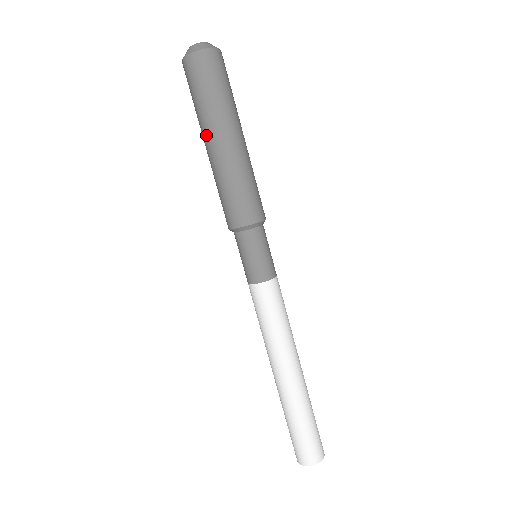
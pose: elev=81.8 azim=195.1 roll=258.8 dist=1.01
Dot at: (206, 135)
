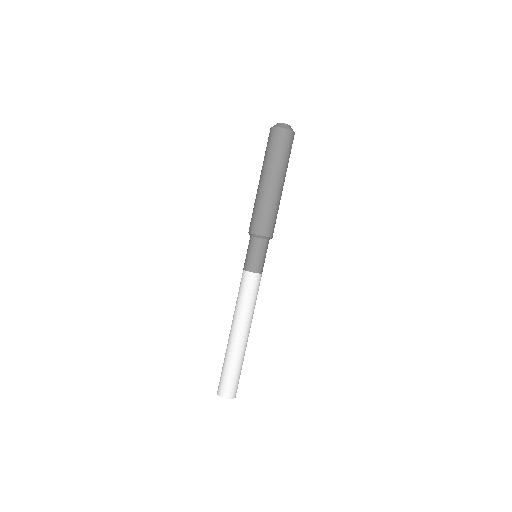
Dot at: (261, 174)
